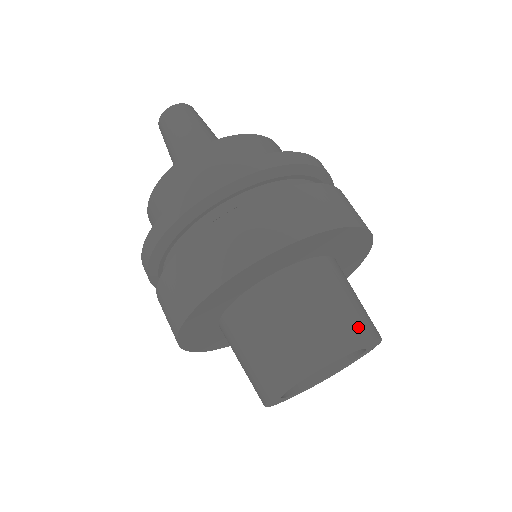
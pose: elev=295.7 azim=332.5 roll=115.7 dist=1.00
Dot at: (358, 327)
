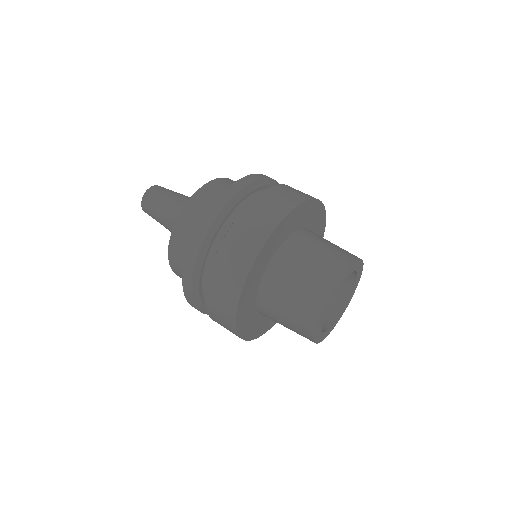
Dot at: occluded
